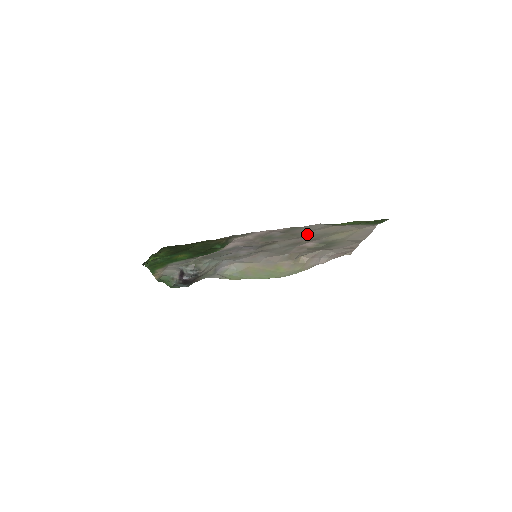
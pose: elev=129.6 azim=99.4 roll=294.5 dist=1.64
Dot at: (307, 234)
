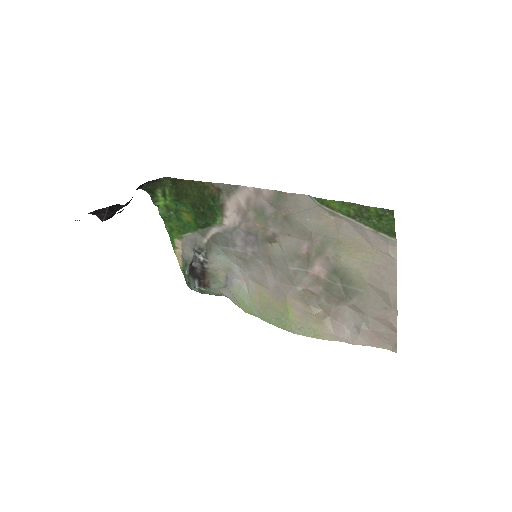
Dot at: (303, 226)
